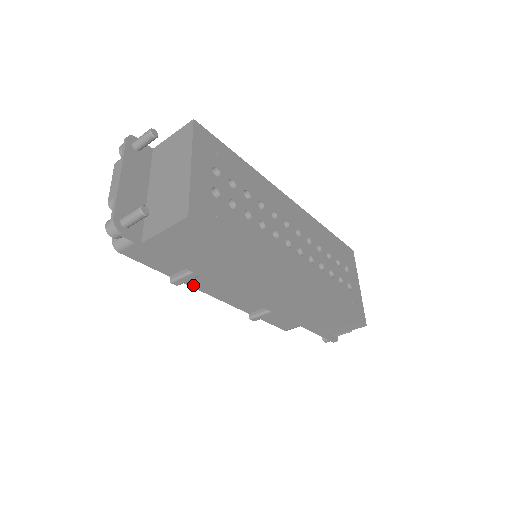
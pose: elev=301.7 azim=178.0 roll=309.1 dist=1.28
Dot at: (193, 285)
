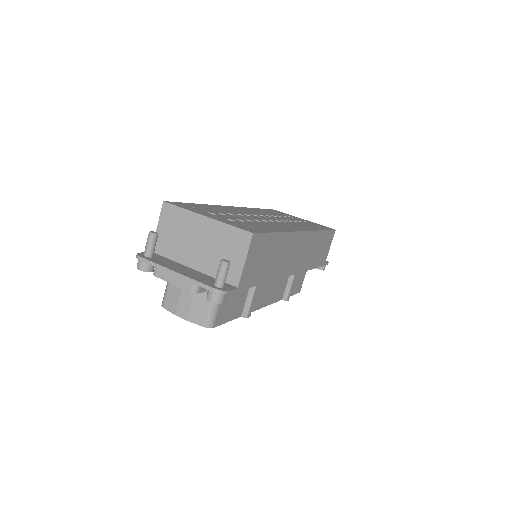
Dot at: (253, 309)
